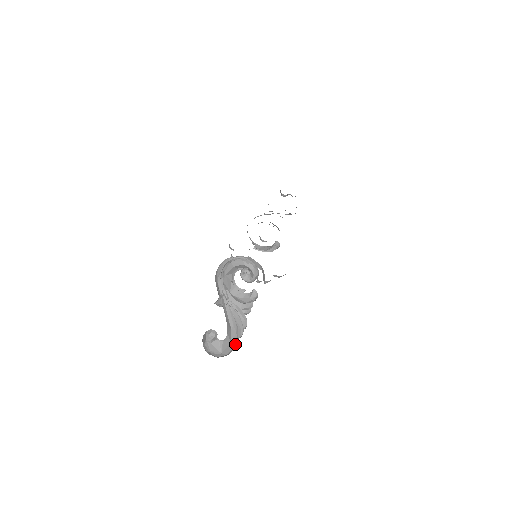
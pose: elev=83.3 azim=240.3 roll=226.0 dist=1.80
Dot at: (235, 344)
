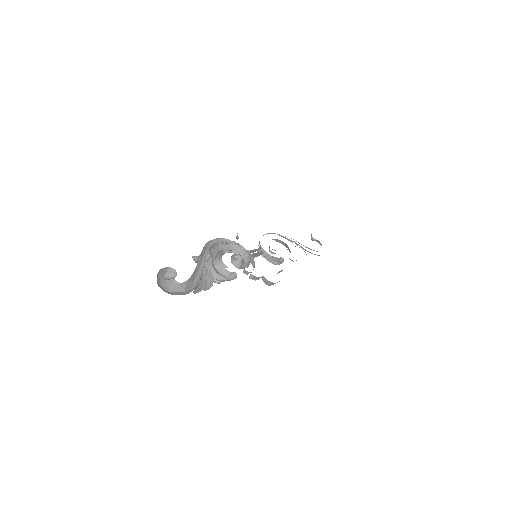
Dot at: (187, 293)
